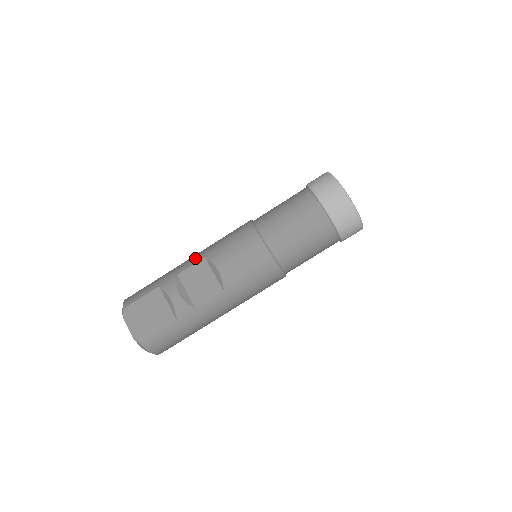
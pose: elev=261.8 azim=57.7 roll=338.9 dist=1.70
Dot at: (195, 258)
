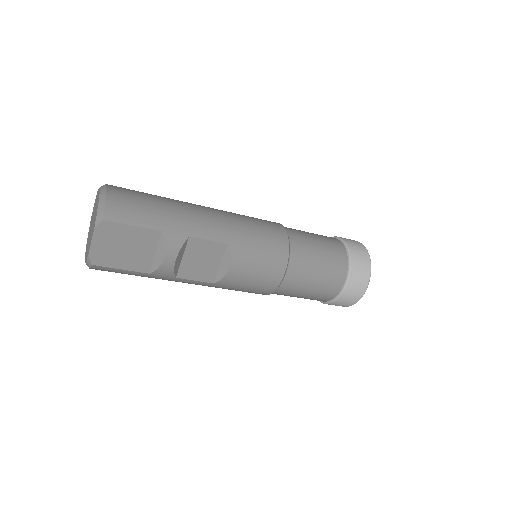
Dot at: (217, 232)
